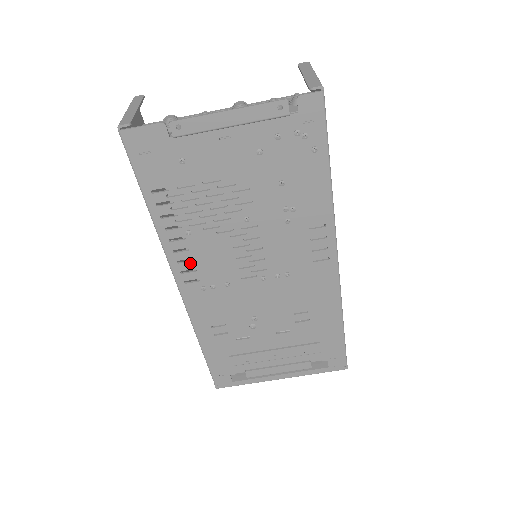
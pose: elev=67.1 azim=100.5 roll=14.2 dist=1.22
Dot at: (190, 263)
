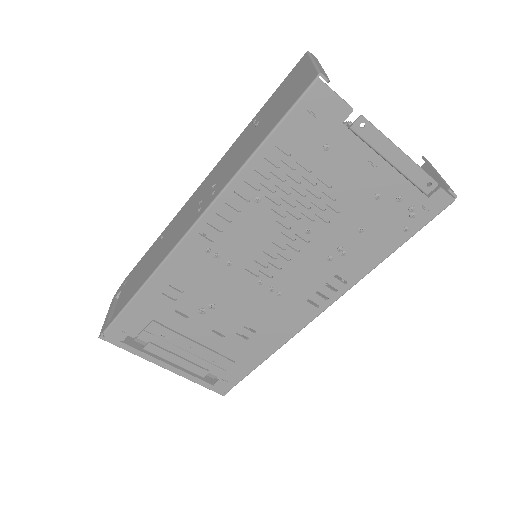
Dot at: (225, 222)
